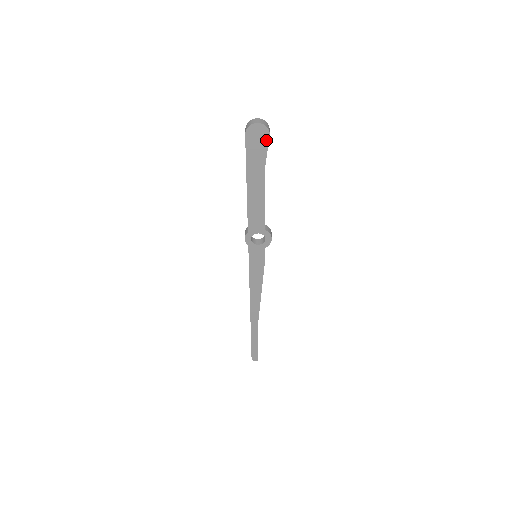
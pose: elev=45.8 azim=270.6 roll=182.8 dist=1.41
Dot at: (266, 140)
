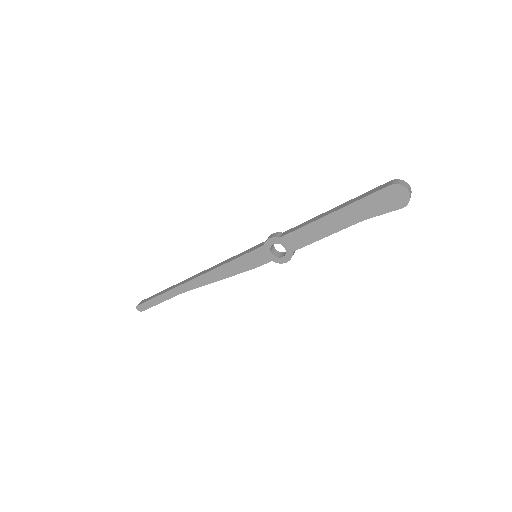
Dot at: (394, 208)
